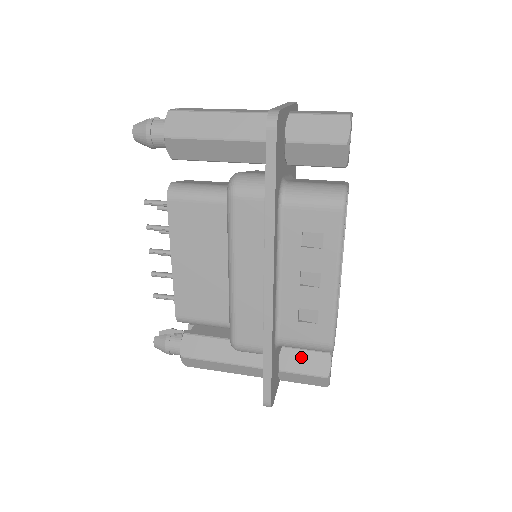
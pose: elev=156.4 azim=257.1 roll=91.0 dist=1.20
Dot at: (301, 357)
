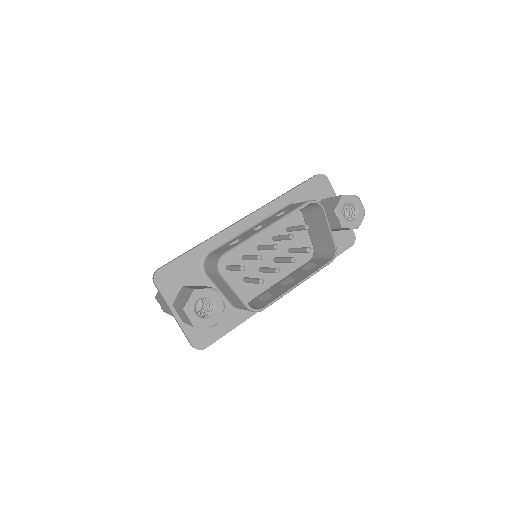
Dot at: occluded
